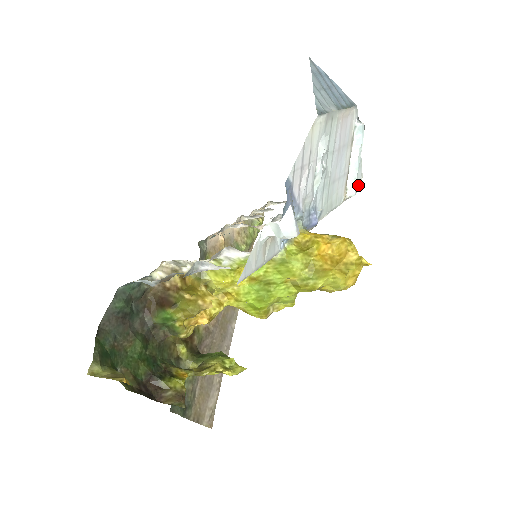
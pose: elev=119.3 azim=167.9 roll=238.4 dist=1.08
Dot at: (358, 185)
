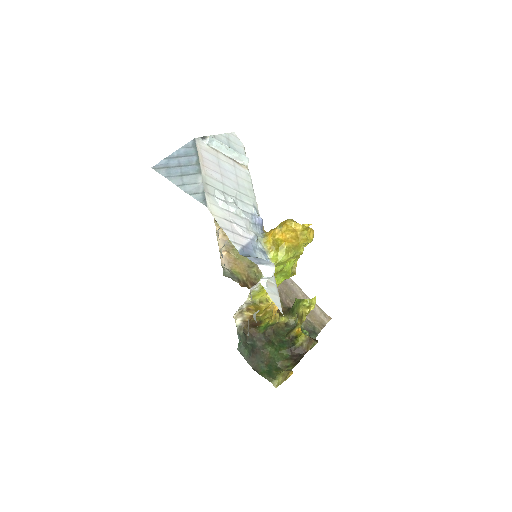
Dot at: (239, 141)
